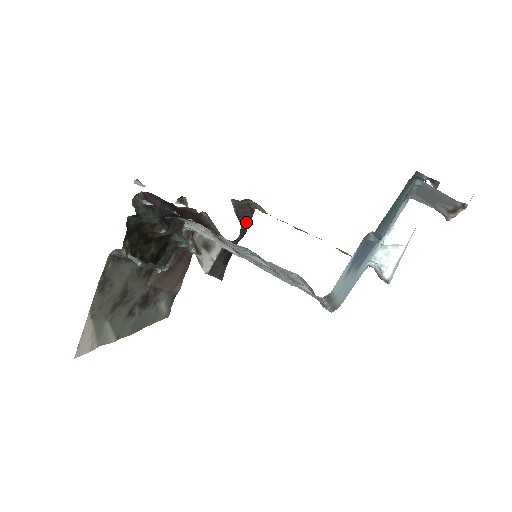
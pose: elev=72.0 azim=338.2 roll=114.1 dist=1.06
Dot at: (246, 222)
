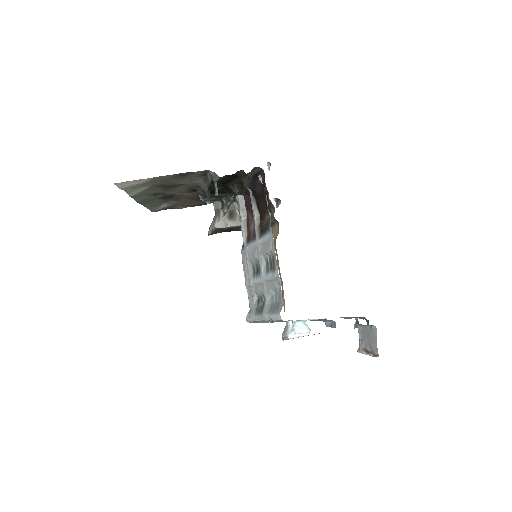
Dot at: occluded
